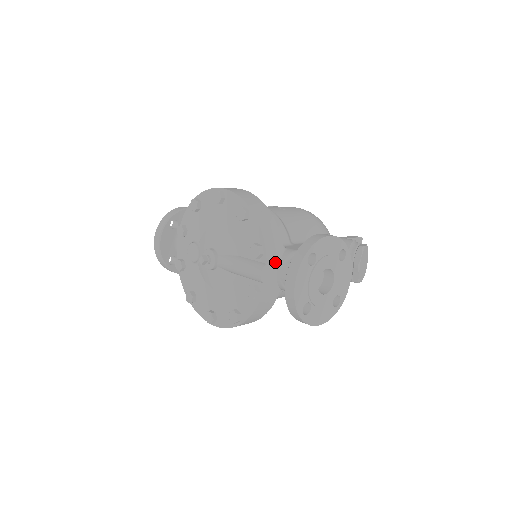
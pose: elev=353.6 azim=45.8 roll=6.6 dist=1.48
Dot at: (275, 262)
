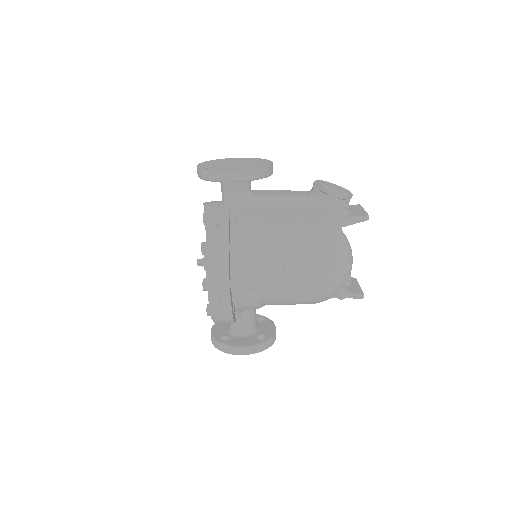
Dot at: occluded
